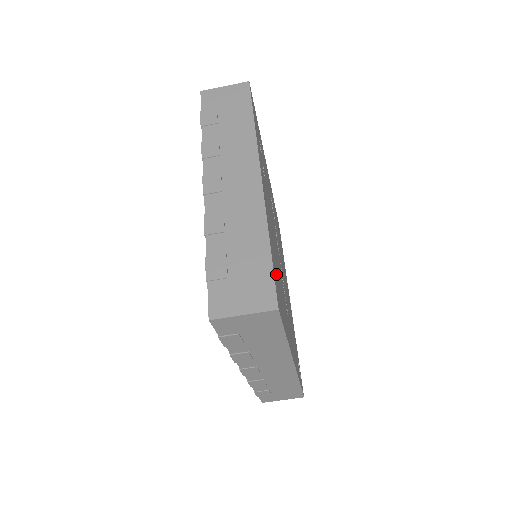
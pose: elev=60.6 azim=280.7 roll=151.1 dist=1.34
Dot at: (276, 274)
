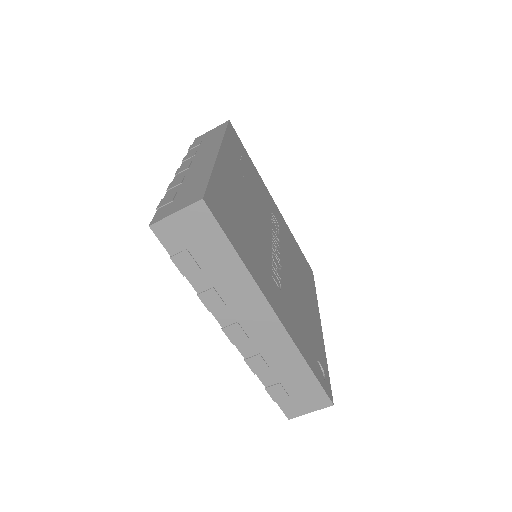
Dot at: (226, 205)
